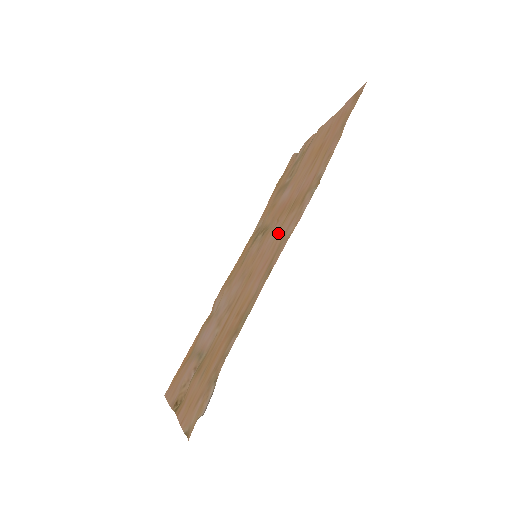
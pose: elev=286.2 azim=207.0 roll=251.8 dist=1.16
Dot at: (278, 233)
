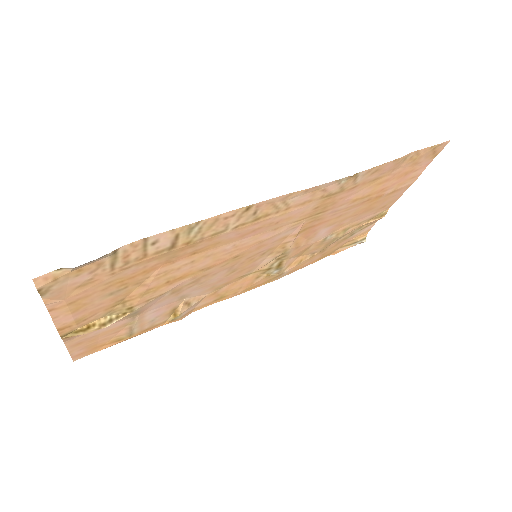
Dot at: (288, 223)
